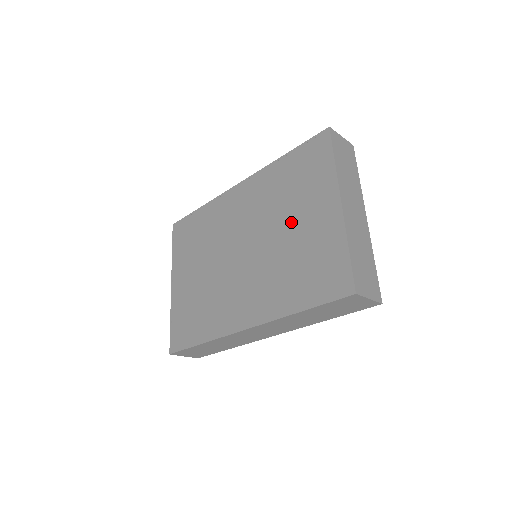
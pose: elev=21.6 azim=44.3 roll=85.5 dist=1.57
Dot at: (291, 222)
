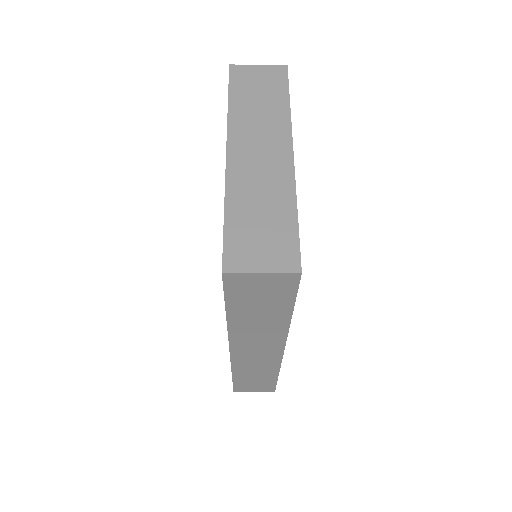
Dot at: occluded
